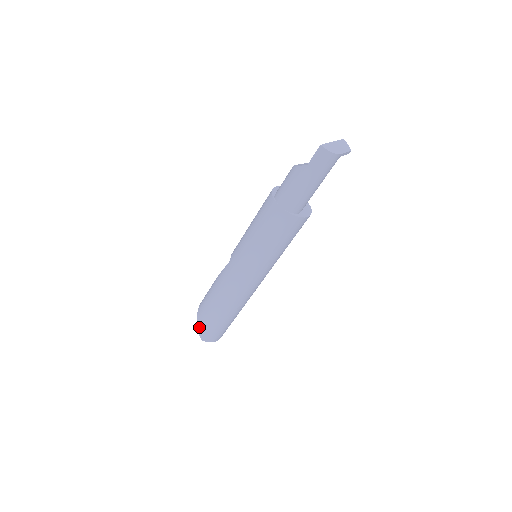
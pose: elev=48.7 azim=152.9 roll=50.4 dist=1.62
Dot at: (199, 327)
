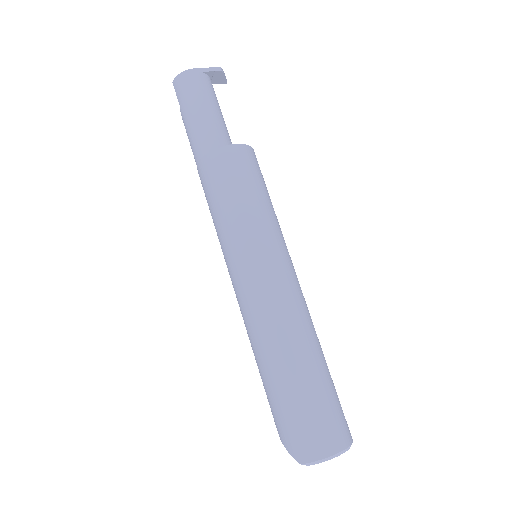
Dot at: (281, 439)
